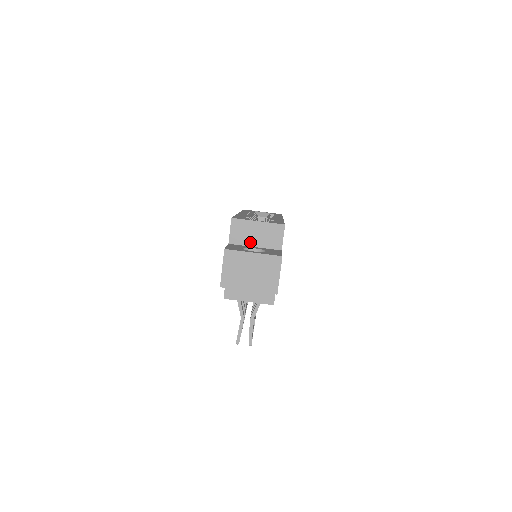
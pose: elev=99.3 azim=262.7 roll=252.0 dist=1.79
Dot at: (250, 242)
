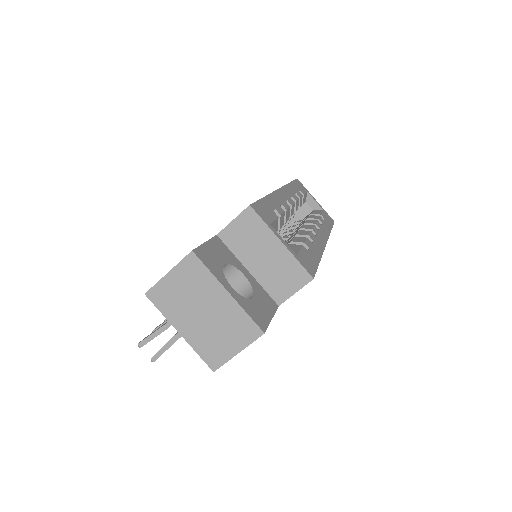
Dot at: (247, 258)
